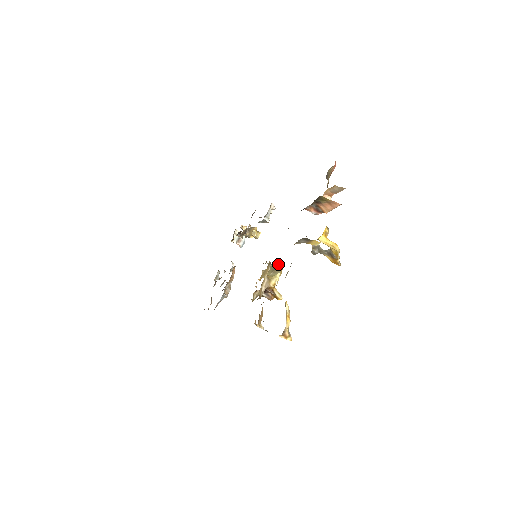
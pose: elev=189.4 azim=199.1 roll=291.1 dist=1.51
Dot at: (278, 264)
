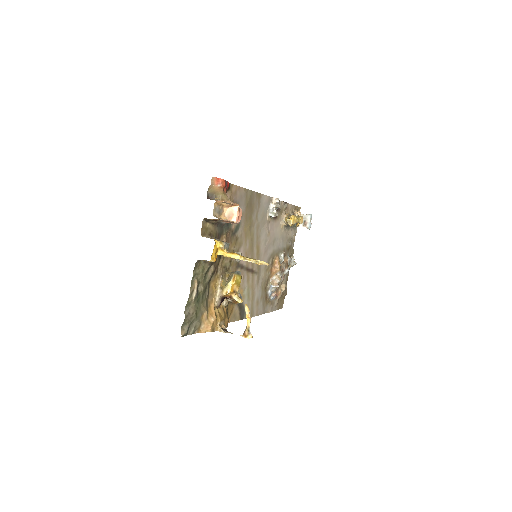
Dot at: (234, 272)
